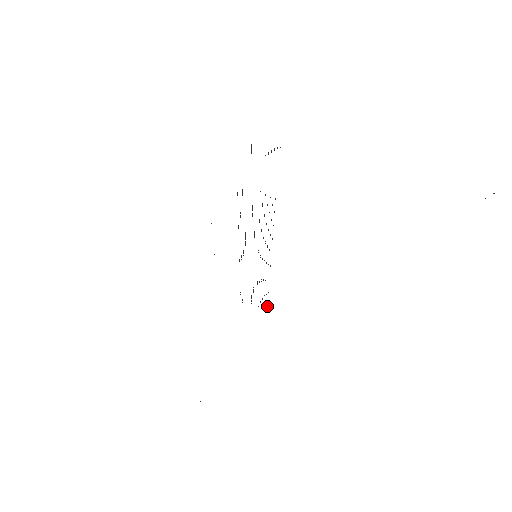
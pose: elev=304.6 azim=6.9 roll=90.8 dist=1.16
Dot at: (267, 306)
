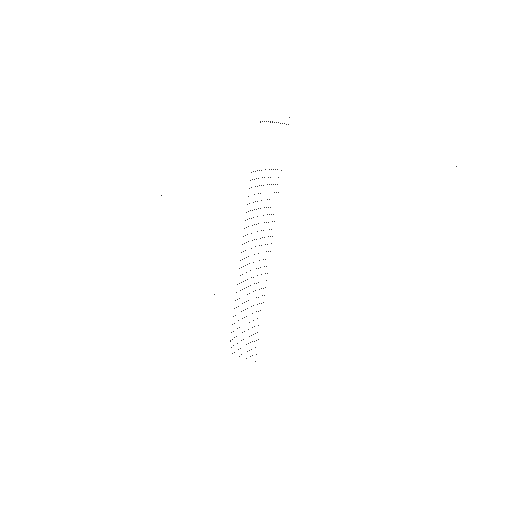
Dot at: occluded
